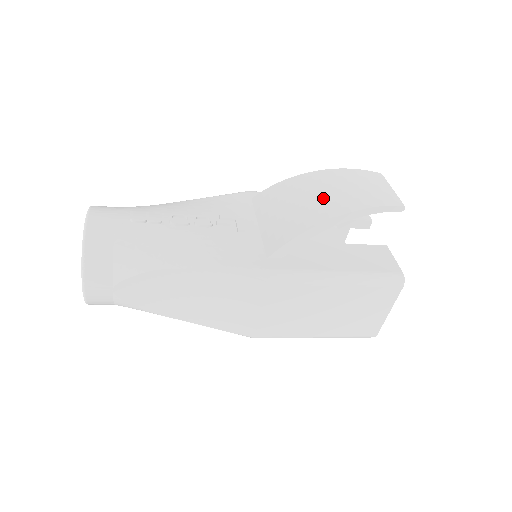
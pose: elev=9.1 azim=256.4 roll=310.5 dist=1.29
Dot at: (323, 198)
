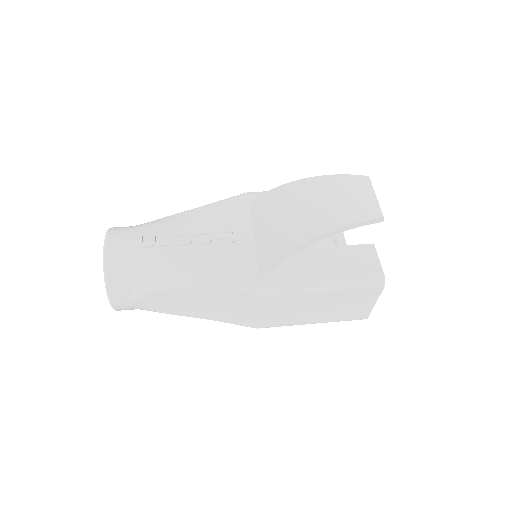
Dot at: (307, 213)
